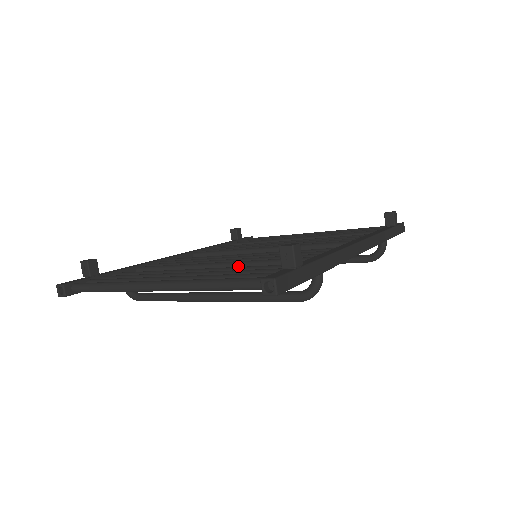
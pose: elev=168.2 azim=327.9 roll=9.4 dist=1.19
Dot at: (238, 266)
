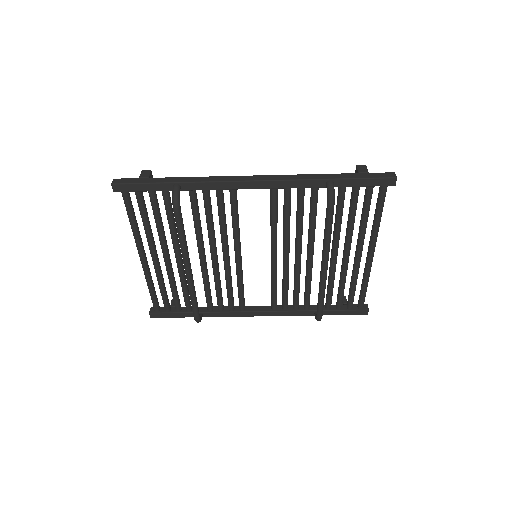
Dot at: (196, 239)
